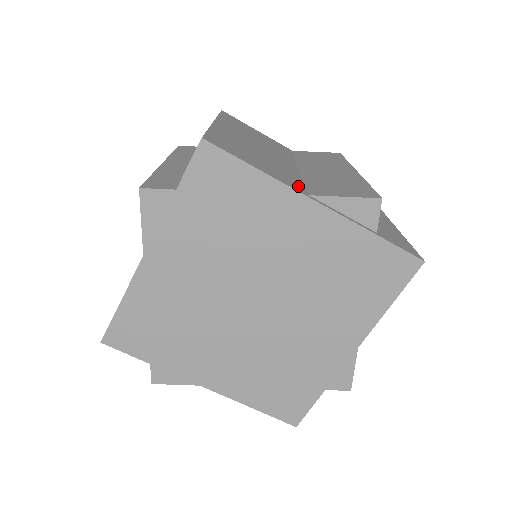
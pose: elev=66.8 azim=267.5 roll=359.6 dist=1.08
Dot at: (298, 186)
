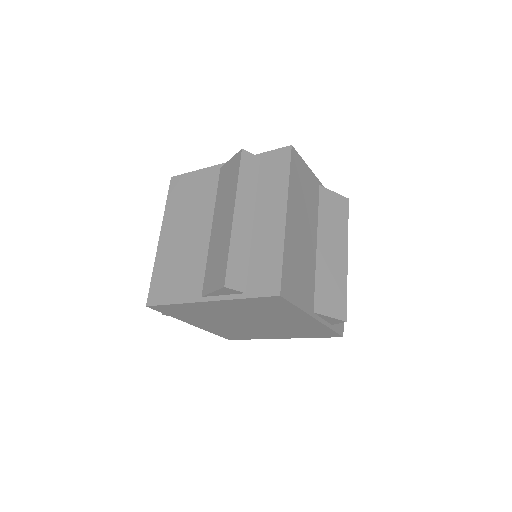
Dot at: (311, 302)
